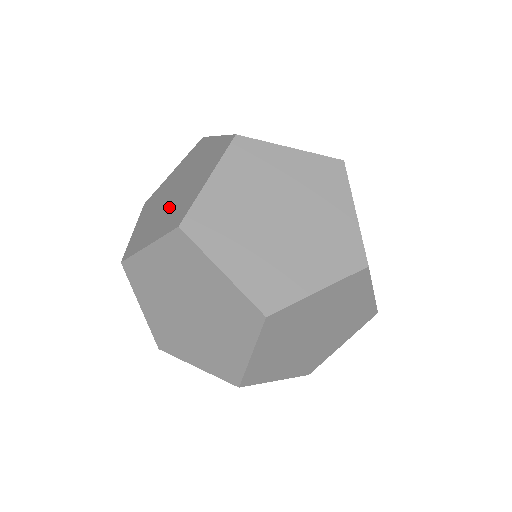
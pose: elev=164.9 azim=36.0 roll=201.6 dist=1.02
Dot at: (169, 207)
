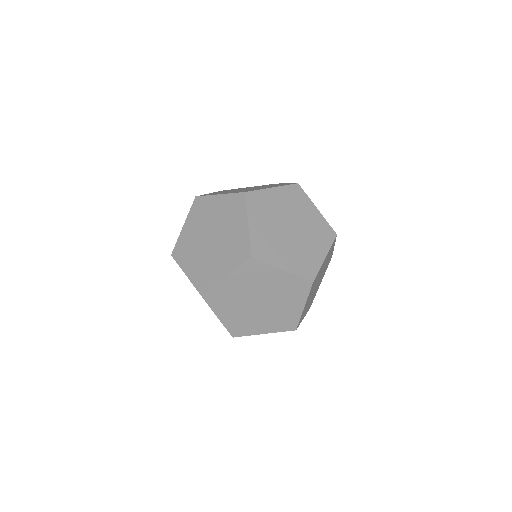
Dot at: (219, 249)
